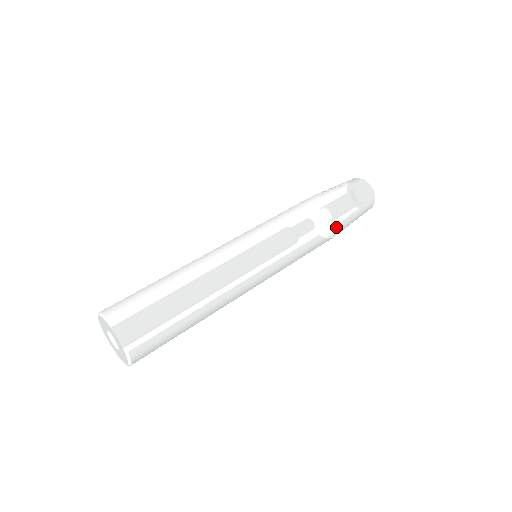
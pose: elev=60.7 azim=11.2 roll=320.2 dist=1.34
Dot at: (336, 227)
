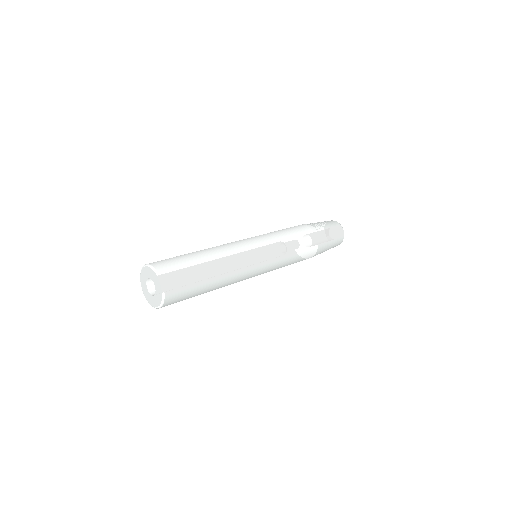
Dot at: (315, 245)
